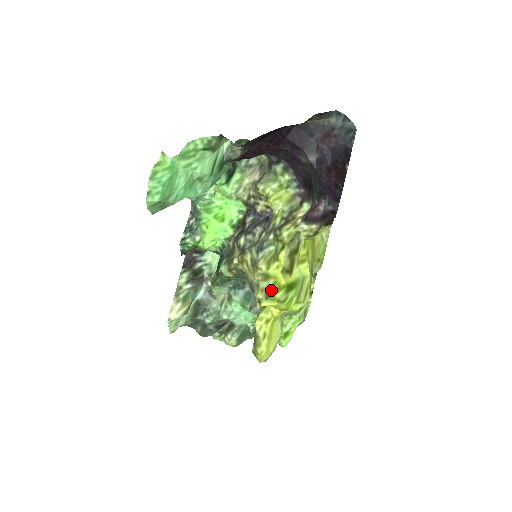
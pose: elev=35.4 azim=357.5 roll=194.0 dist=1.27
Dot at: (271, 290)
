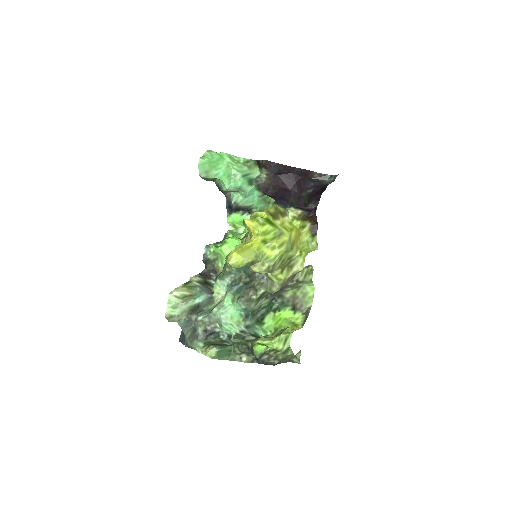
Dot at: occluded
